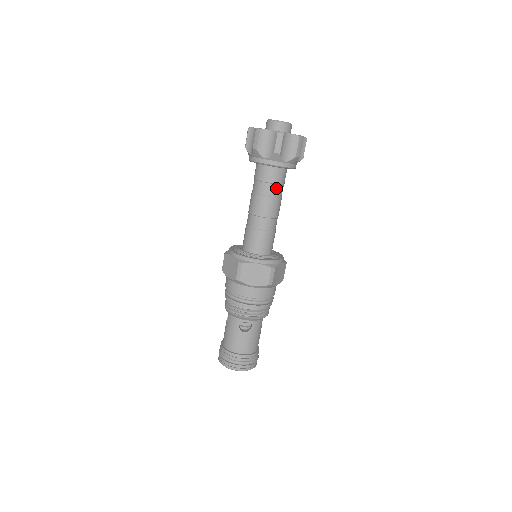
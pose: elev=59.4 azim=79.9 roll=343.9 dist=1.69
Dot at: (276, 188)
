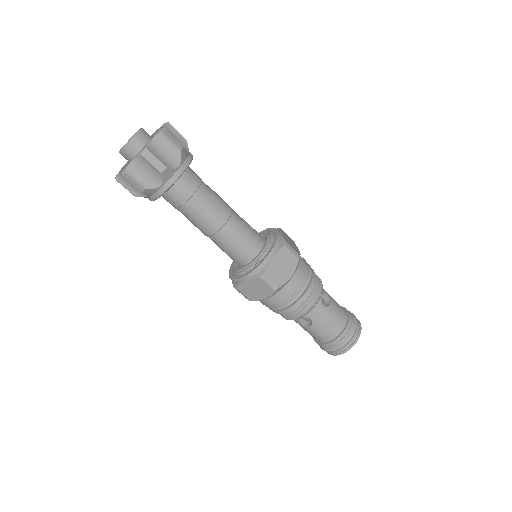
Dot at: (191, 204)
